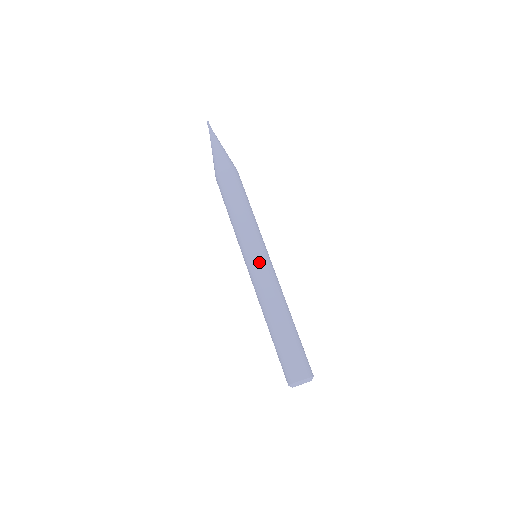
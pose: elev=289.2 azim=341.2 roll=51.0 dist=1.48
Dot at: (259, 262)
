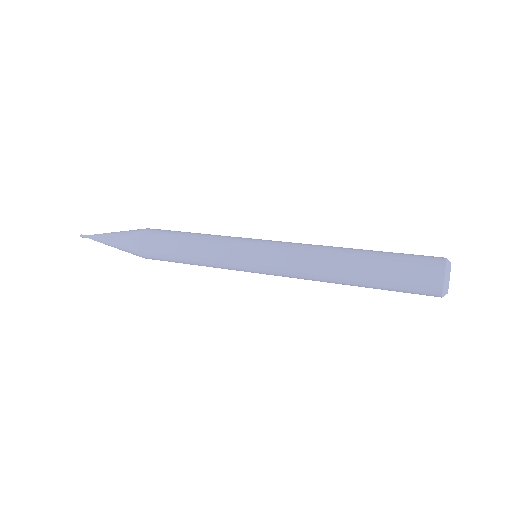
Dot at: (269, 241)
